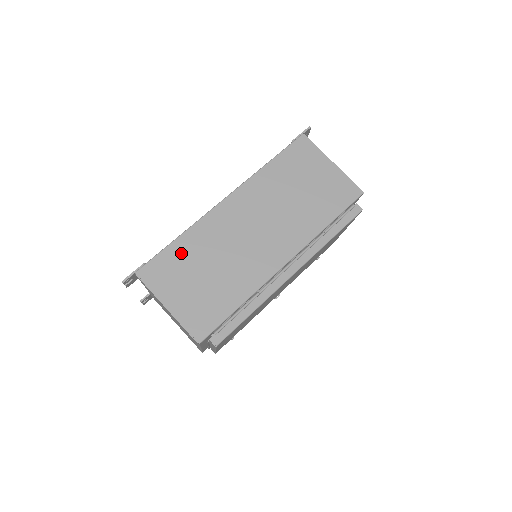
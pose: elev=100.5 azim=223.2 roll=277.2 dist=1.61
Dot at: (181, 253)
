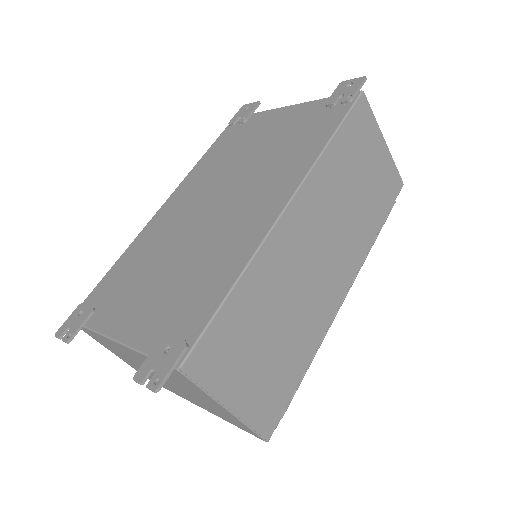
Dot at: (240, 313)
